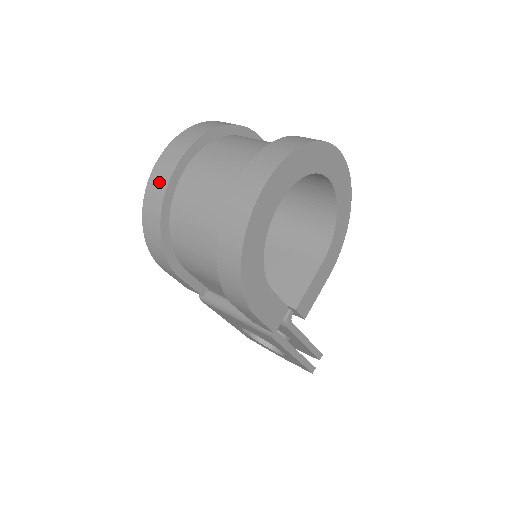
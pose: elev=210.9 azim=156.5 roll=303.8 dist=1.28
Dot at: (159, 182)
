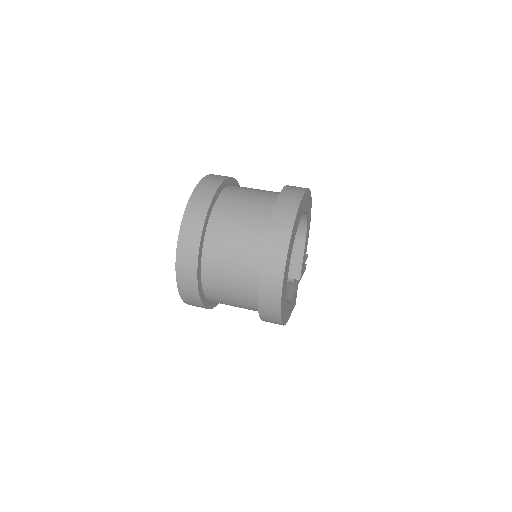
Dot at: (188, 285)
